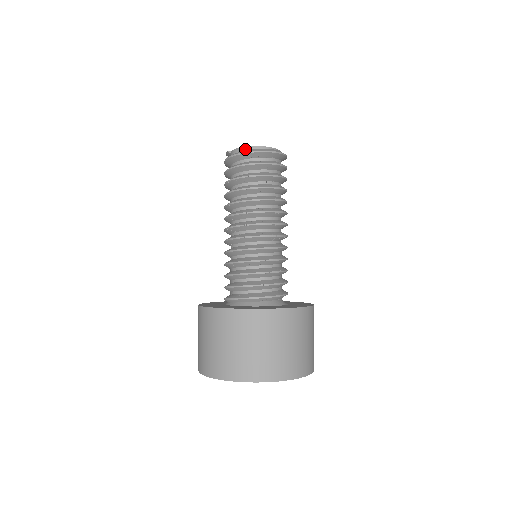
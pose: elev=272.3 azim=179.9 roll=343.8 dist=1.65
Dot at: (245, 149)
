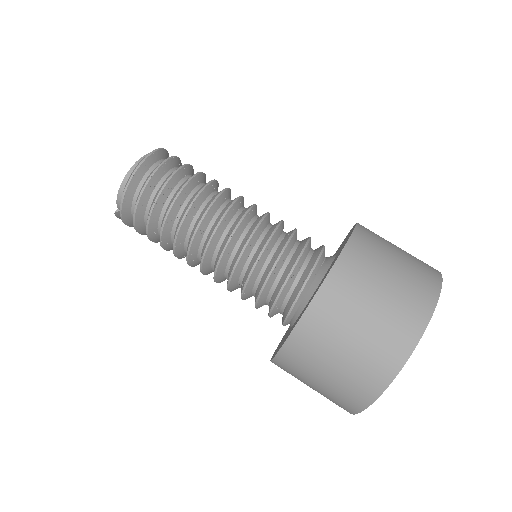
Dot at: (122, 188)
